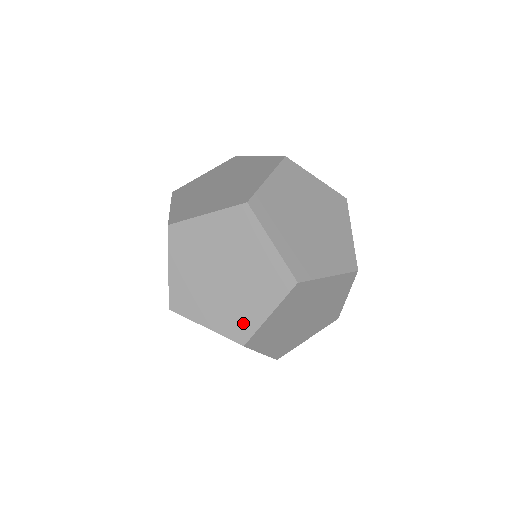
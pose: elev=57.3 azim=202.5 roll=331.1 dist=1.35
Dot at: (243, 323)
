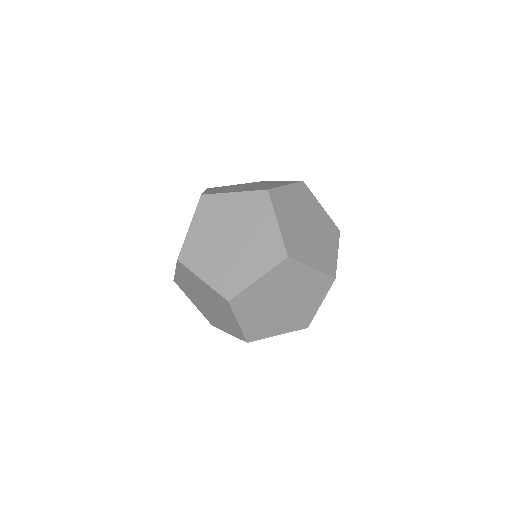
Dot at: (235, 329)
